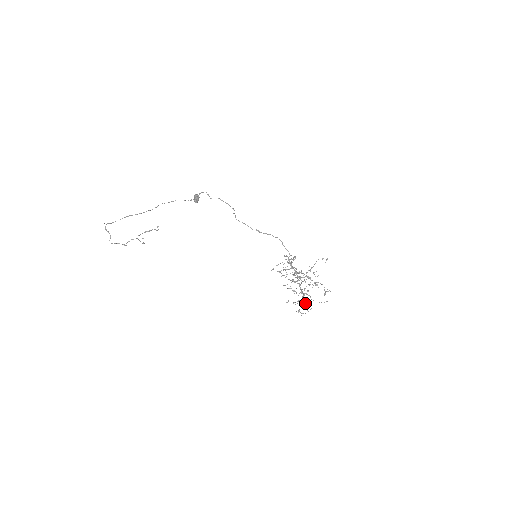
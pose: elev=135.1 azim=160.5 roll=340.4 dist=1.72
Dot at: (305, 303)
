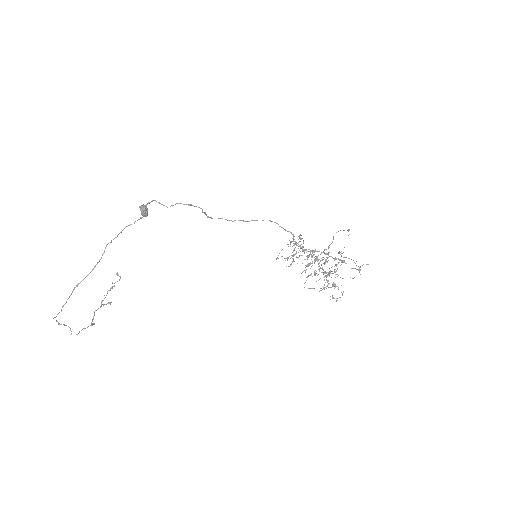
Dot at: occluded
